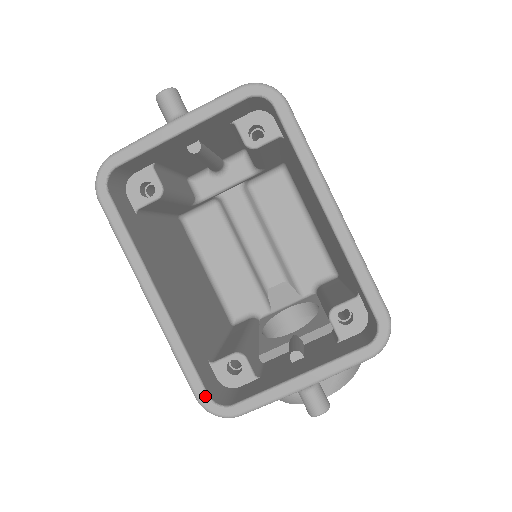
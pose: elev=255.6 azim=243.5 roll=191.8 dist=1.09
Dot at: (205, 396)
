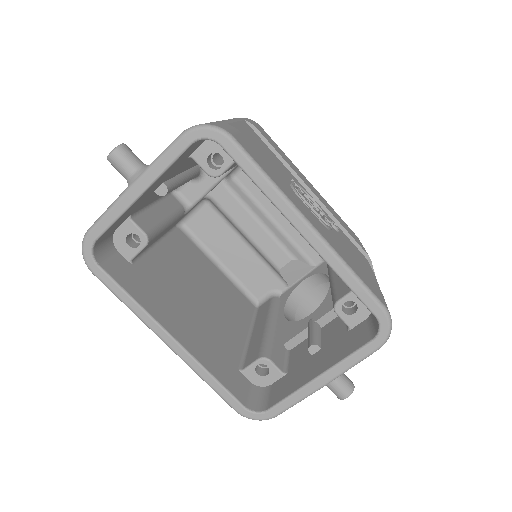
Dot at: (242, 408)
